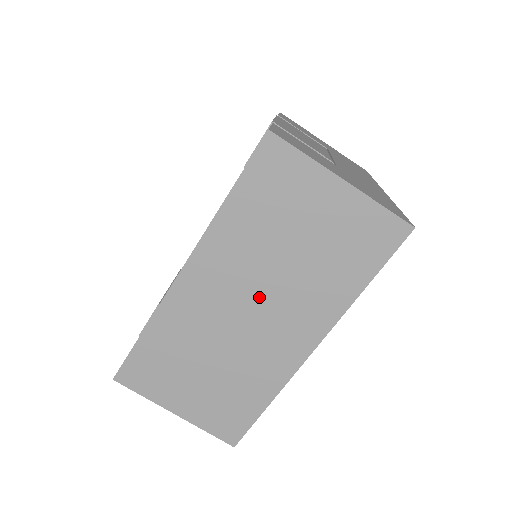
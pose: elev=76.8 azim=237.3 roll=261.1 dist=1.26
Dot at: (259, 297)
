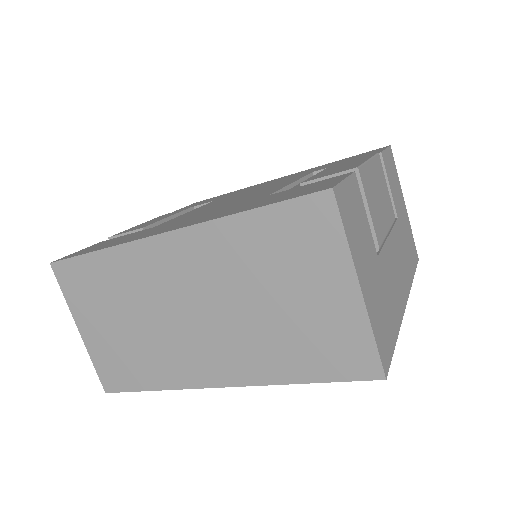
Dot at: (211, 310)
